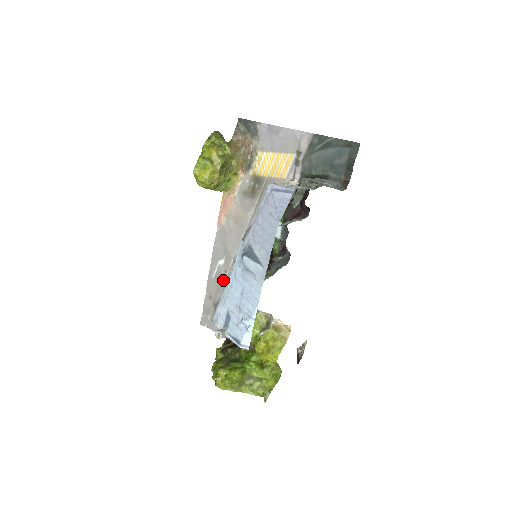
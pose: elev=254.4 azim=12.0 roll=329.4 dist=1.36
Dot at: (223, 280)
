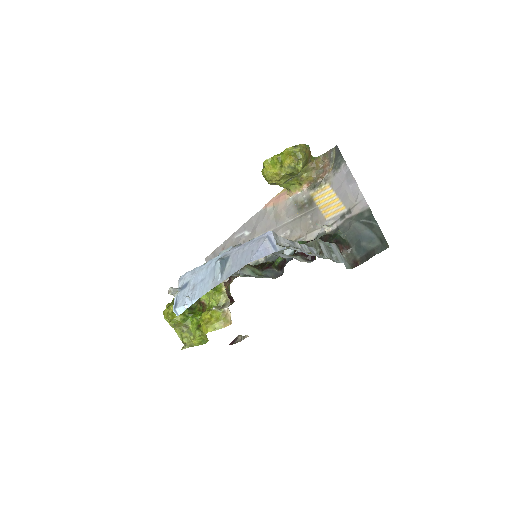
Dot at: occluded
